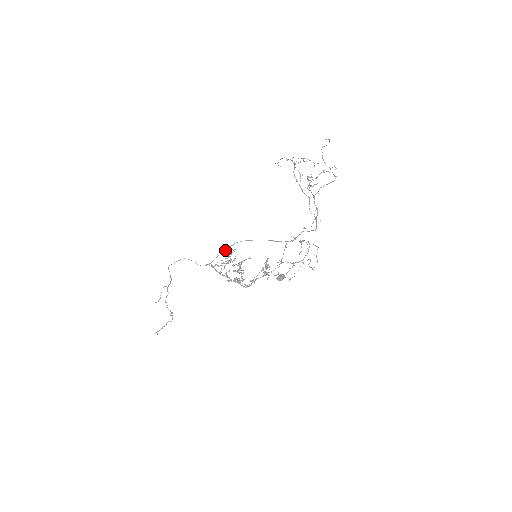
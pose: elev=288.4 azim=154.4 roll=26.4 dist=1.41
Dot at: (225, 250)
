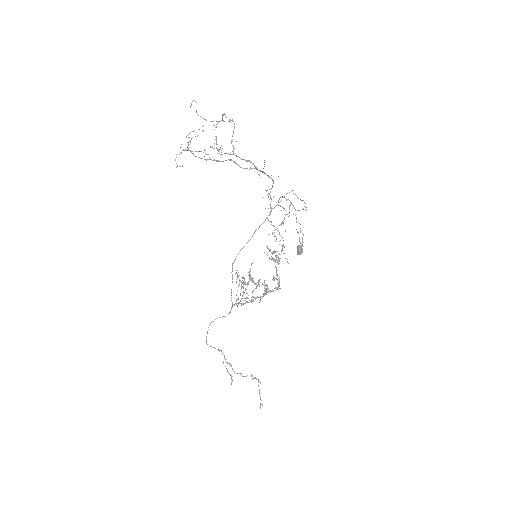
Dot at: occluded
